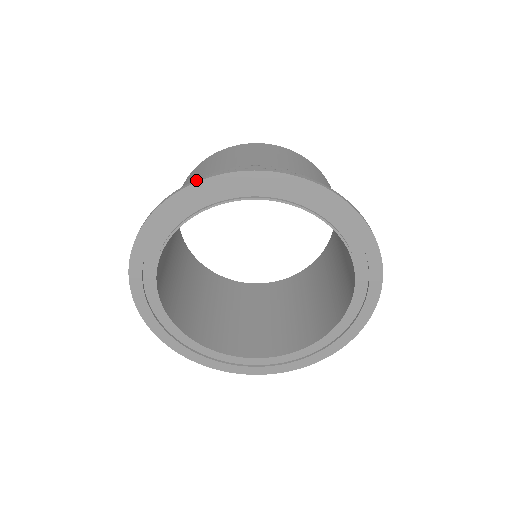
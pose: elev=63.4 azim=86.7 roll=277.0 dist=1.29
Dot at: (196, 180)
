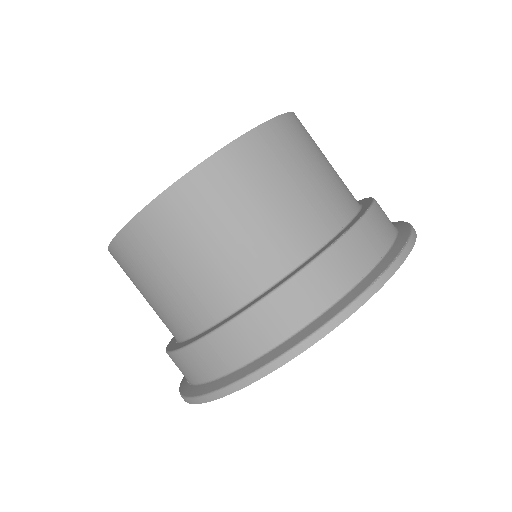
Dot at: (202, 399)
